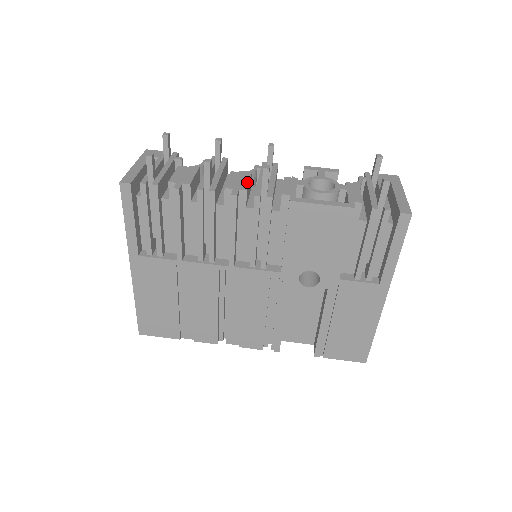
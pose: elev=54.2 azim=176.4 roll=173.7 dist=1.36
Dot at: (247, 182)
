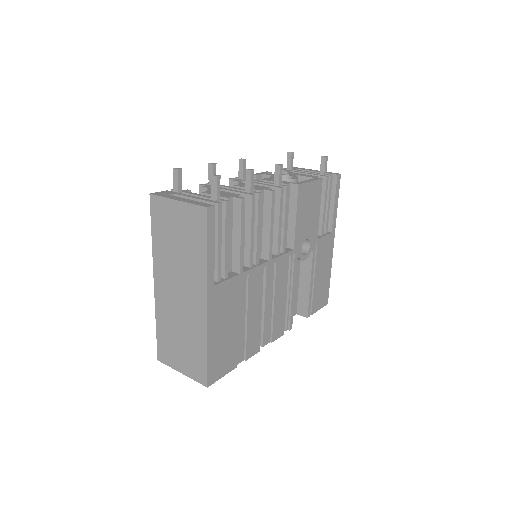
Dot at: (258, 186)
